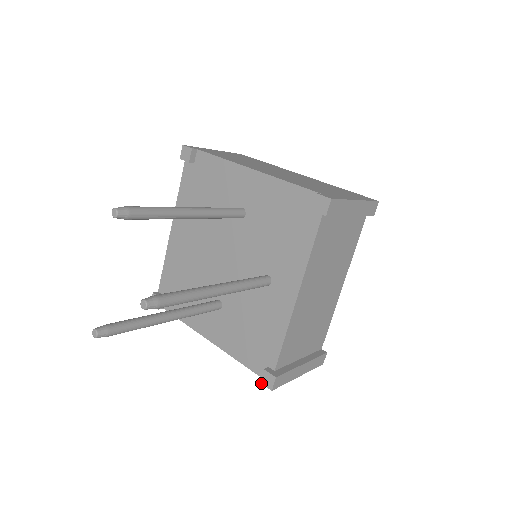
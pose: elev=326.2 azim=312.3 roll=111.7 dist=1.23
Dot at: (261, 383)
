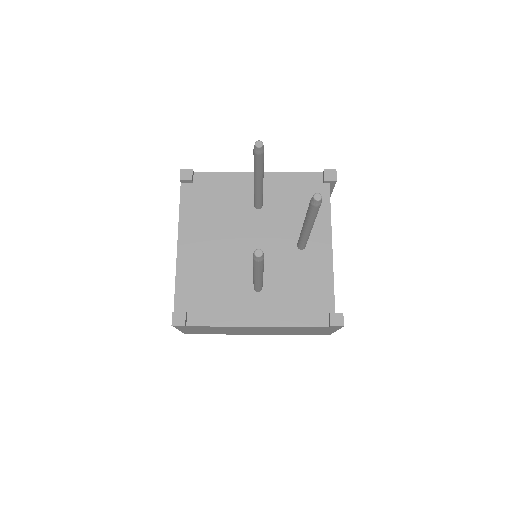
Dot at: (332, 326)
